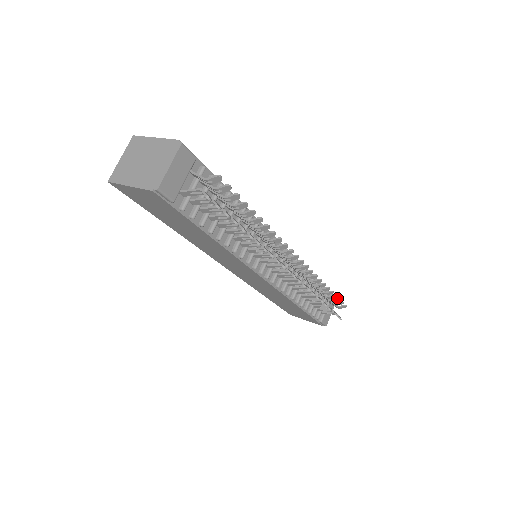
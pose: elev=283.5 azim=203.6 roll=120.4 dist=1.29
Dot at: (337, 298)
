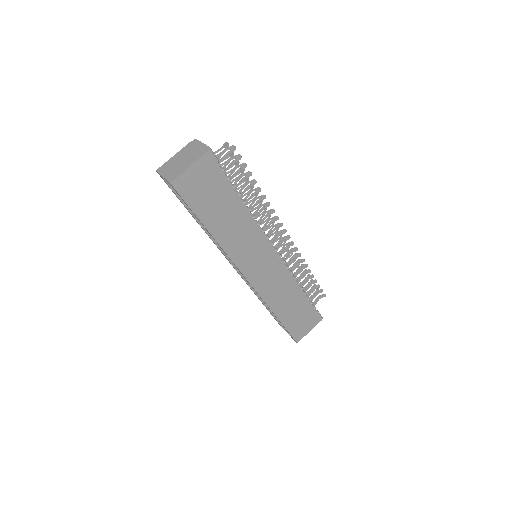
Dot at: (311, 280)
